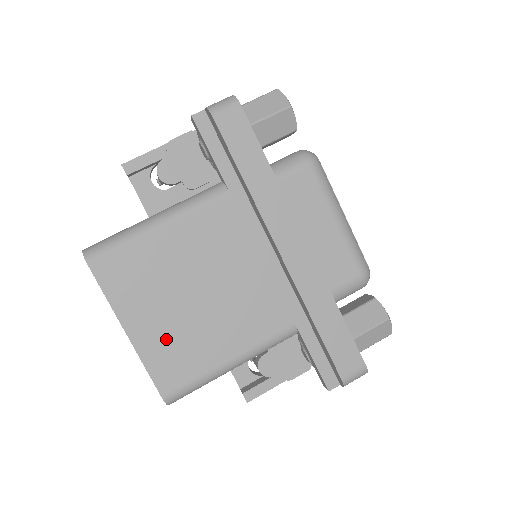
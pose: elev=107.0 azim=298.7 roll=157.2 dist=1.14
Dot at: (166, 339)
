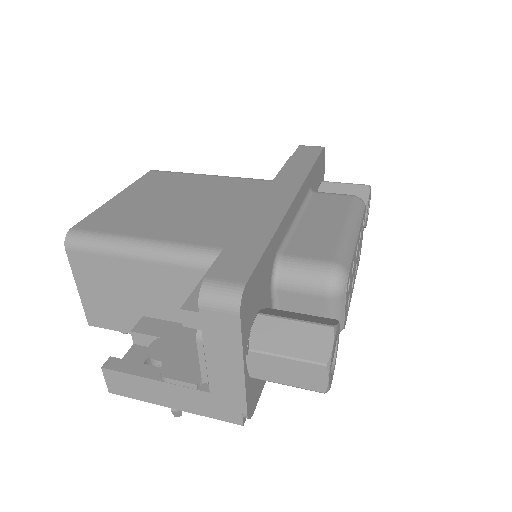
Dot at: (129, 208)
